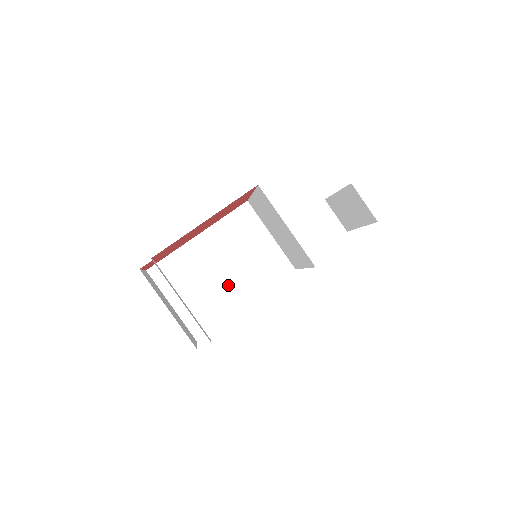
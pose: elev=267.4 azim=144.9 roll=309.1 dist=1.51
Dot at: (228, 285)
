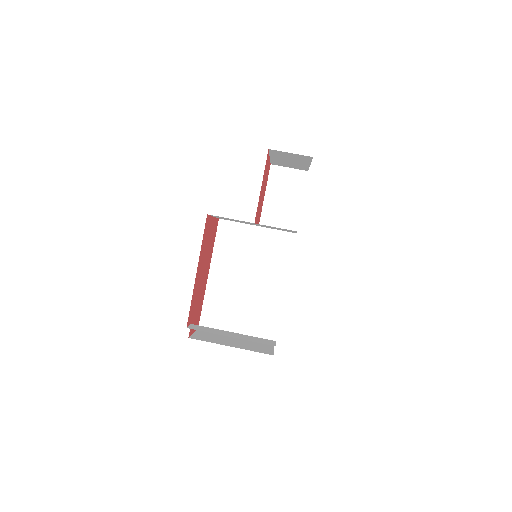
Dot at: (260, 288)
